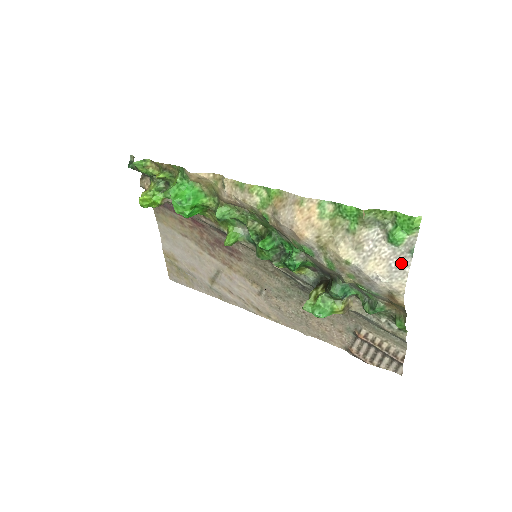
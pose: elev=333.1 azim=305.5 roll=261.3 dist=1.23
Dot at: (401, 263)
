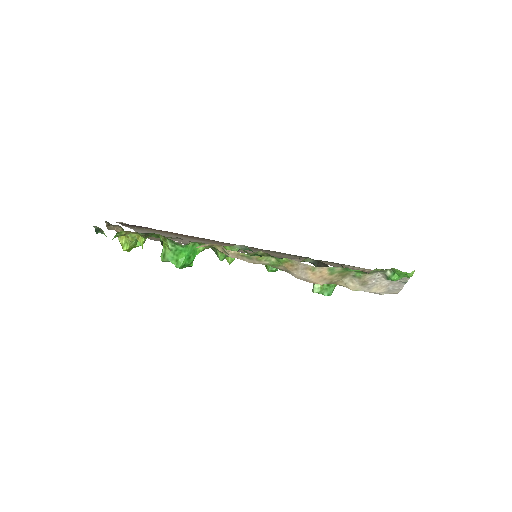
Dot at: (397, 286)
